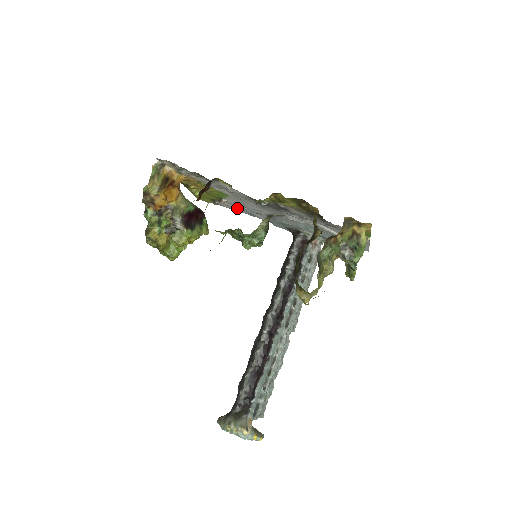
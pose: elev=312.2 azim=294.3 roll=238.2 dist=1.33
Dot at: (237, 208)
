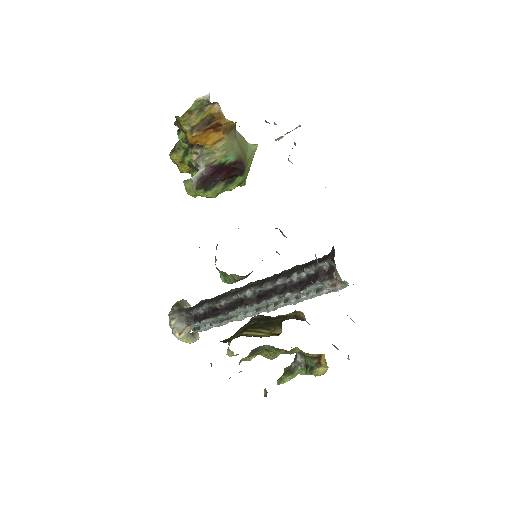
Dot at: occluded
